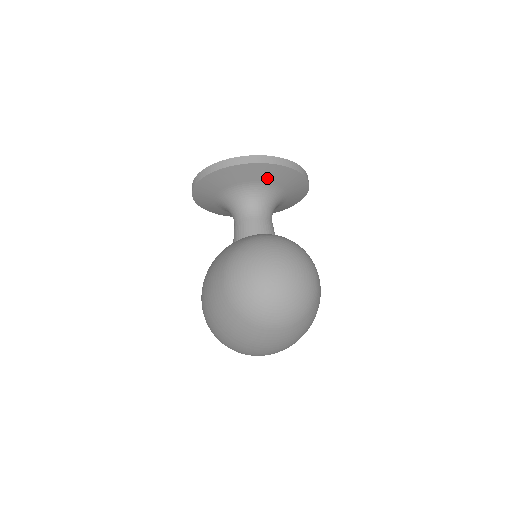
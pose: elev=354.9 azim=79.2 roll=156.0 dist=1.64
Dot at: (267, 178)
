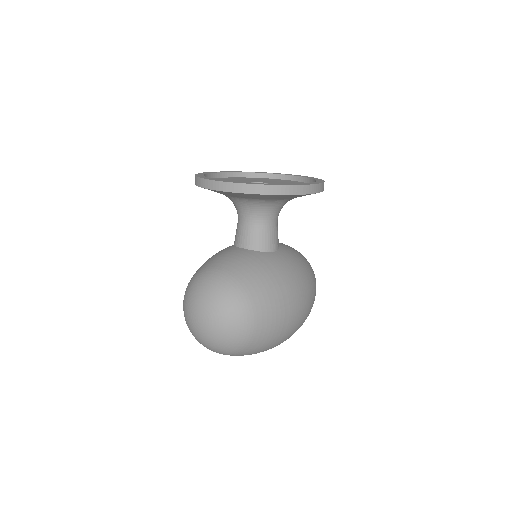
Dot at: (240, 196)
